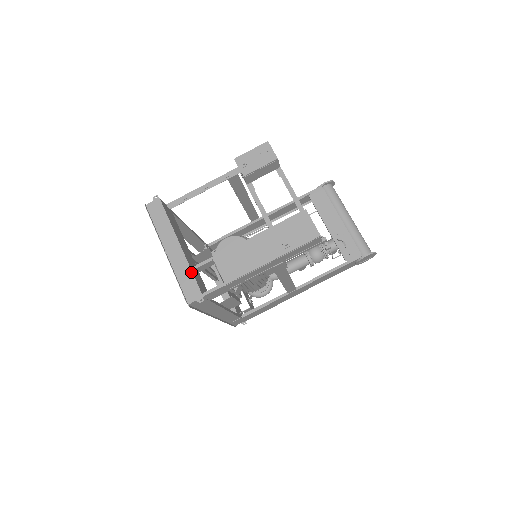
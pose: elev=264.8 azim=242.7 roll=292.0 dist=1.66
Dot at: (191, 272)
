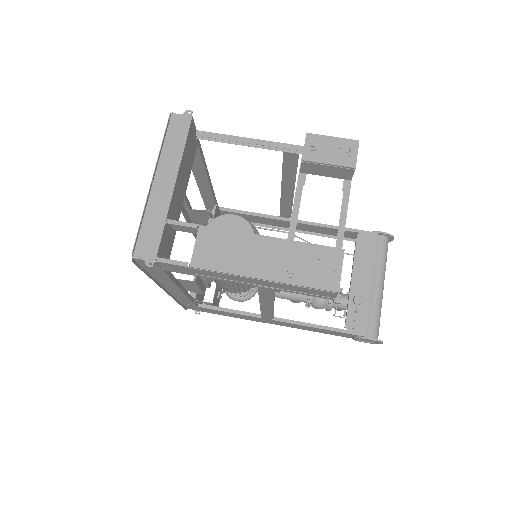
Dot at: (163, 224)
